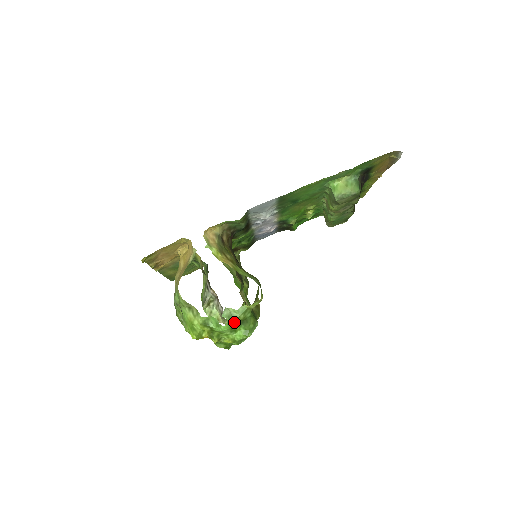
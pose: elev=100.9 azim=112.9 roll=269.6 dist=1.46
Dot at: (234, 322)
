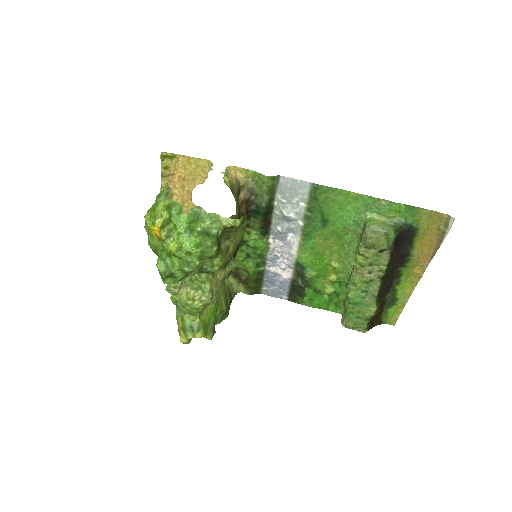
Dot at: (196, 223)
